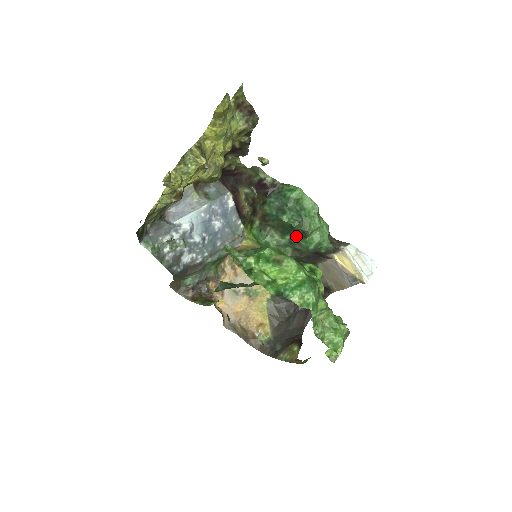
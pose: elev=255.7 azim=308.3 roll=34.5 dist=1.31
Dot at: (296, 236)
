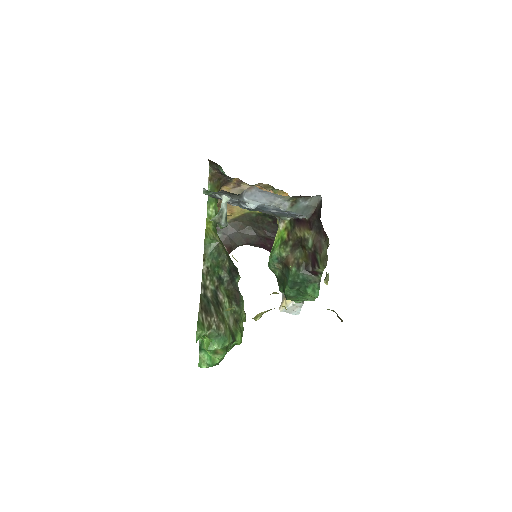
Dot at: occluded
